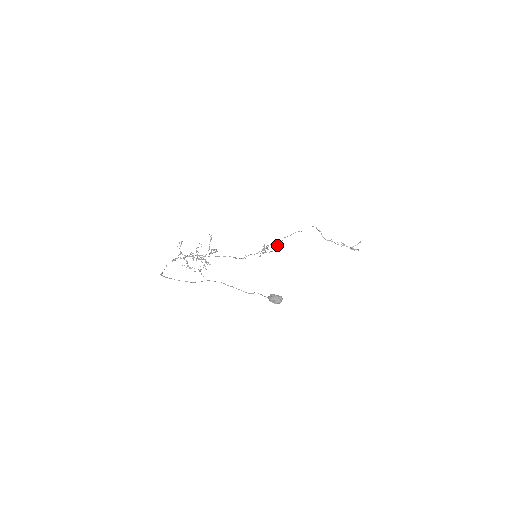
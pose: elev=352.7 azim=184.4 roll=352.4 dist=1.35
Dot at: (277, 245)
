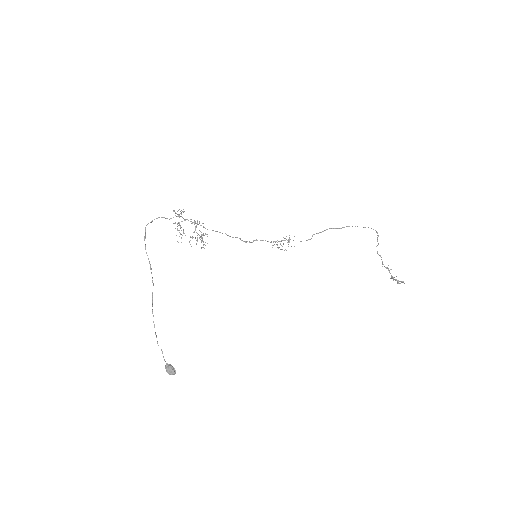
Dot at: occluded
